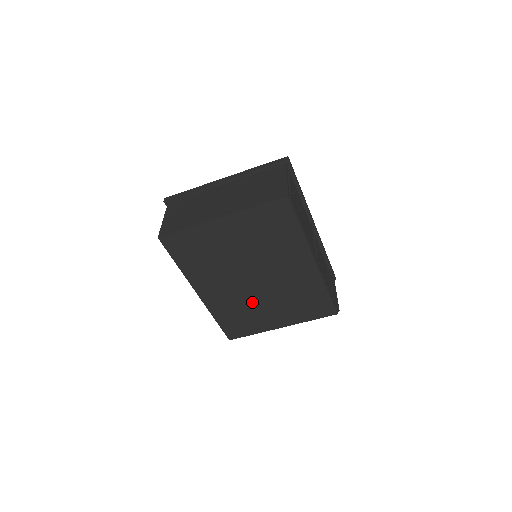
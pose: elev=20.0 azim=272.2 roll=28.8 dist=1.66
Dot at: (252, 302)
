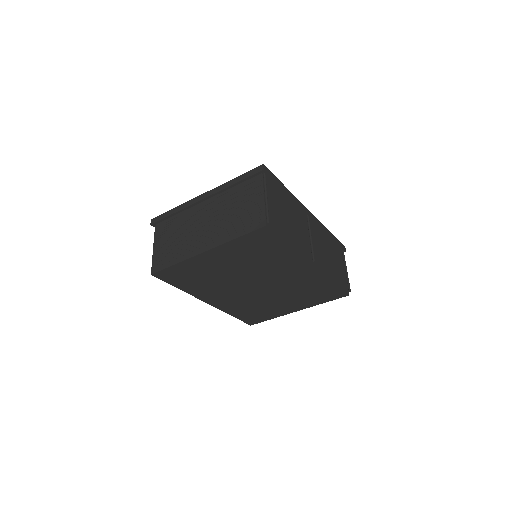
Dot at: (261, 300)
